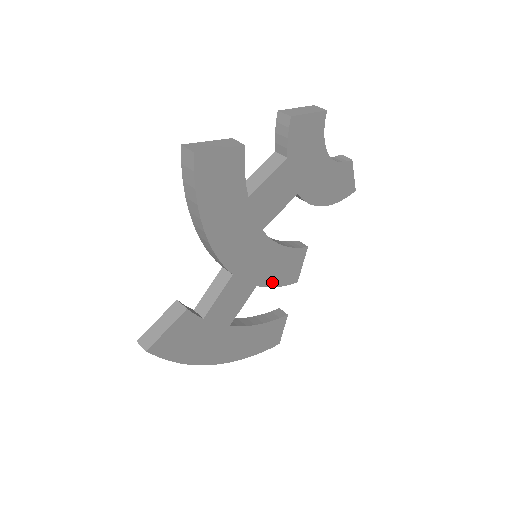
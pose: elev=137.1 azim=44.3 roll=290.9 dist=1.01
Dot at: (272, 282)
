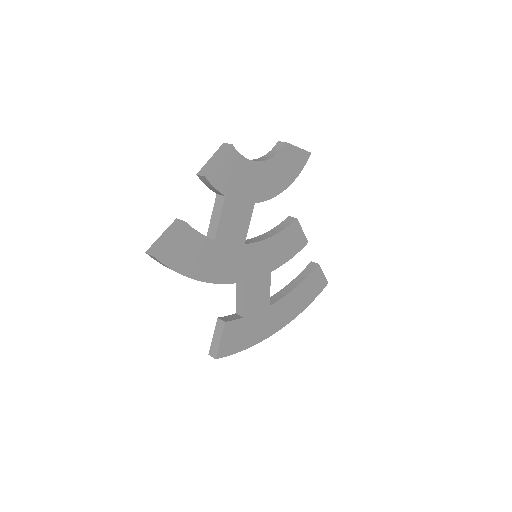
Dot at: (283, 260)
